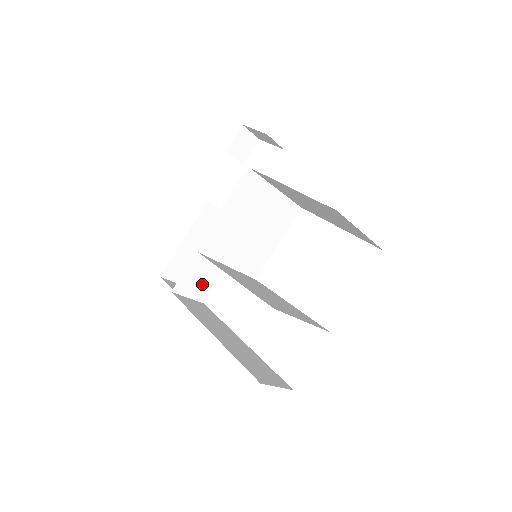
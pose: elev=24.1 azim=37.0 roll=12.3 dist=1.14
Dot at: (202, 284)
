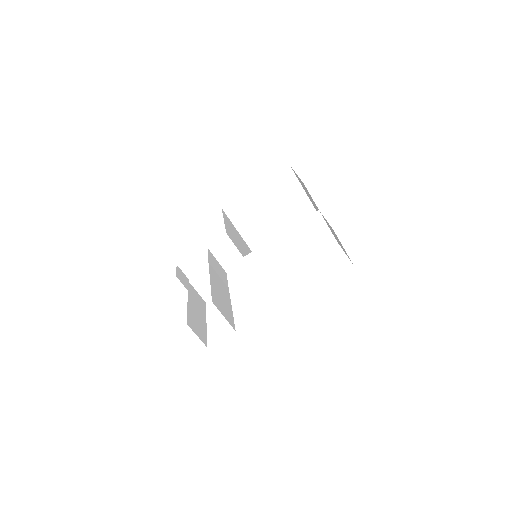
Dot at: (226, 312)
